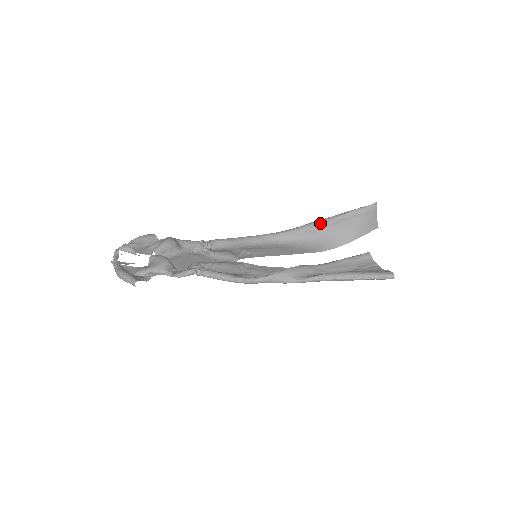
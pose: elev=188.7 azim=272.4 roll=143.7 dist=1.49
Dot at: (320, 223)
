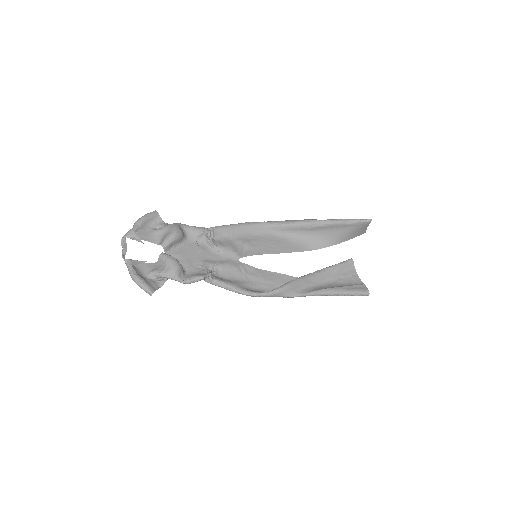
Dot at: (317, 224)
